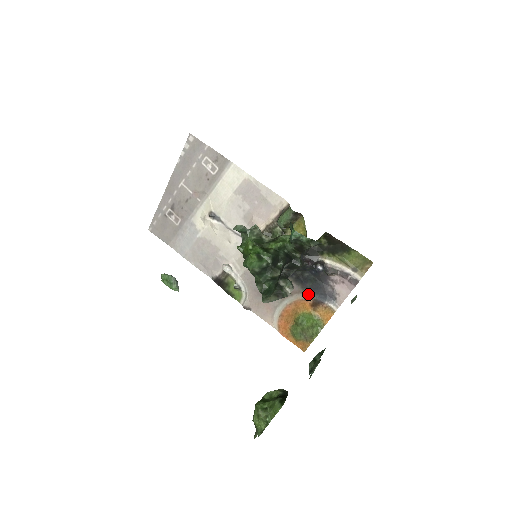
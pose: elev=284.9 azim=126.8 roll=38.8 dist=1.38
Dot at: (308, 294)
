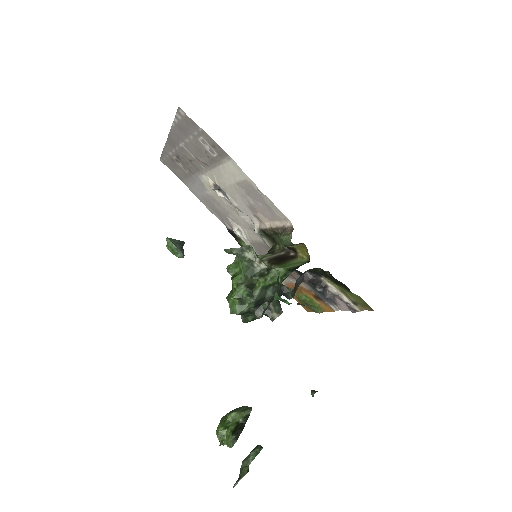
Dot at: (311, 288)
